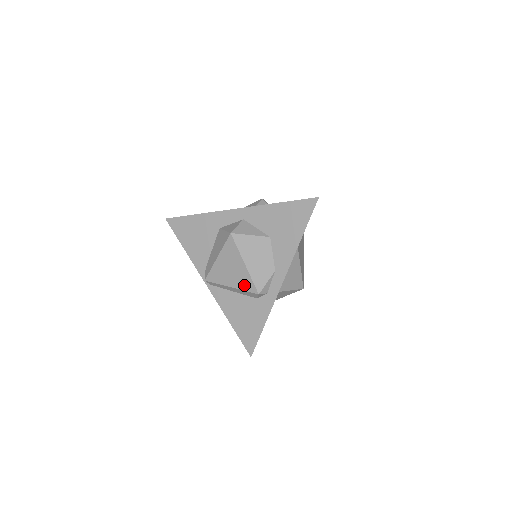
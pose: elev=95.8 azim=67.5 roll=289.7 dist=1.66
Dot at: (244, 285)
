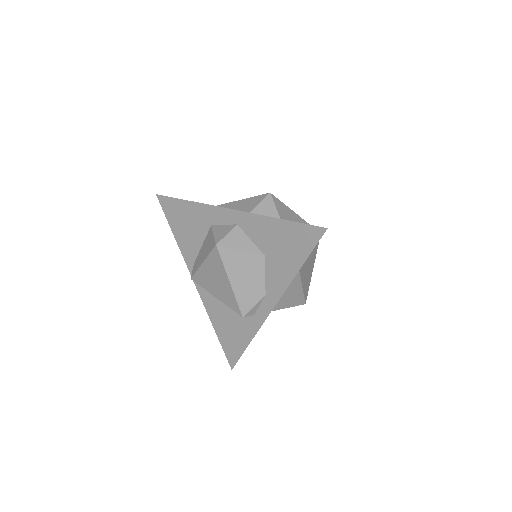
Dot at: (228, 302)
